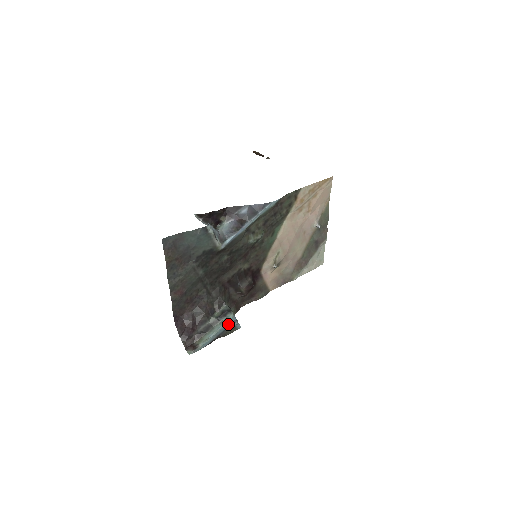
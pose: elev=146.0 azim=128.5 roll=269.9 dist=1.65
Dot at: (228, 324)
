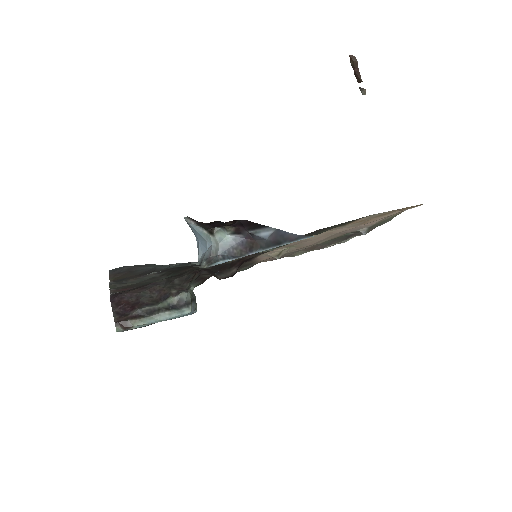
Dot at: (179, 317)
